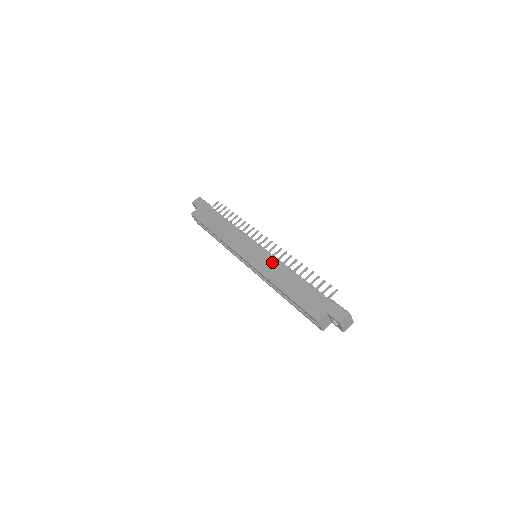
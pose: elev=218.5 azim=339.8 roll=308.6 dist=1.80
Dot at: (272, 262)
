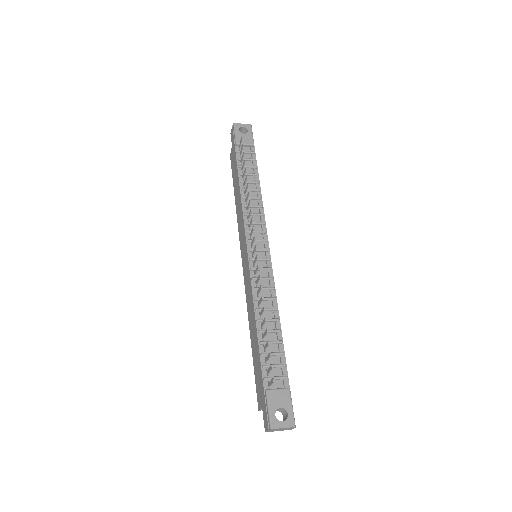
Dot at: (249, 288)
